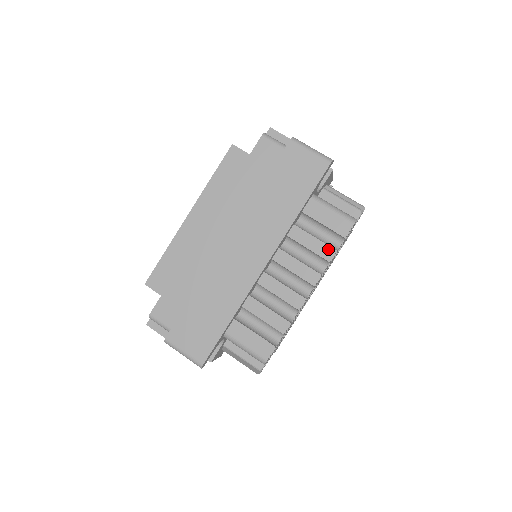
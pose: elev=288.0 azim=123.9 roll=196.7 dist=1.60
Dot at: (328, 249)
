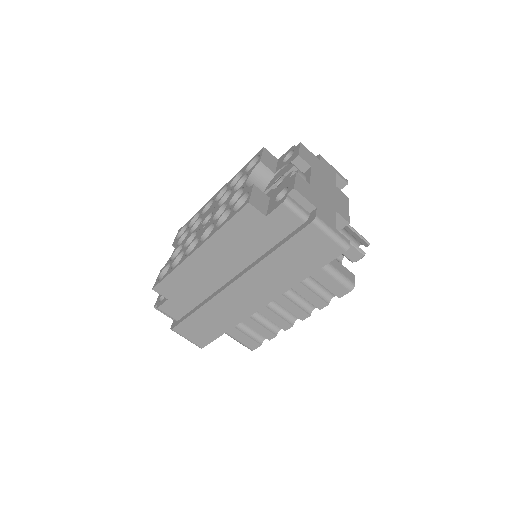
Dot at: (322, 302)
